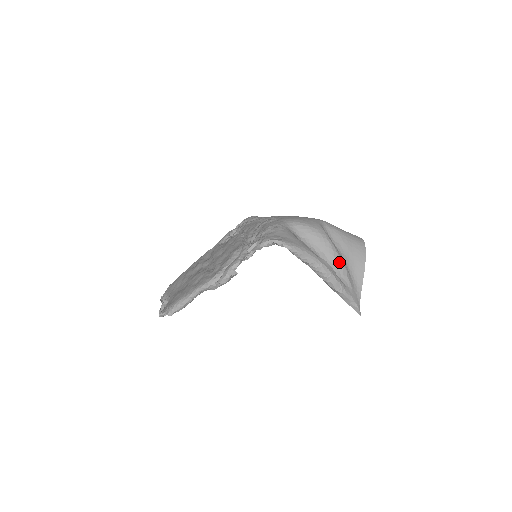
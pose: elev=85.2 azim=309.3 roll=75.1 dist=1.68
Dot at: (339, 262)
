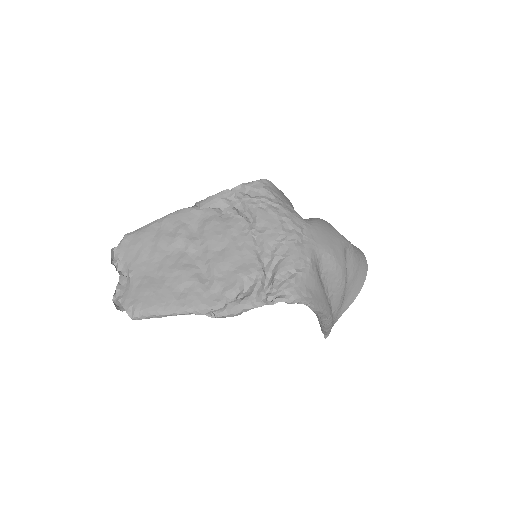
Dot at: (341, 302)
